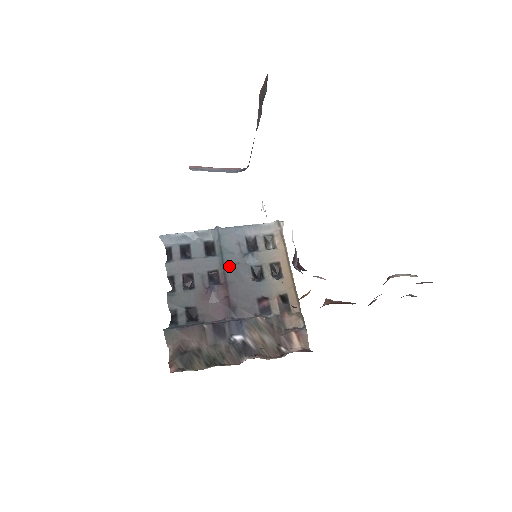
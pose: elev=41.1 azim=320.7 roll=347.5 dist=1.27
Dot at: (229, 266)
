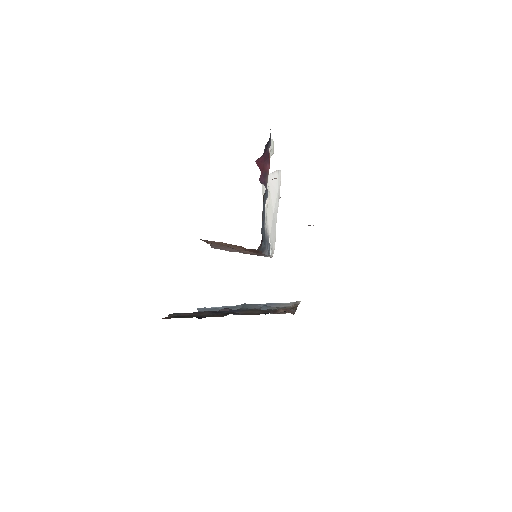
Dot at: occluded
